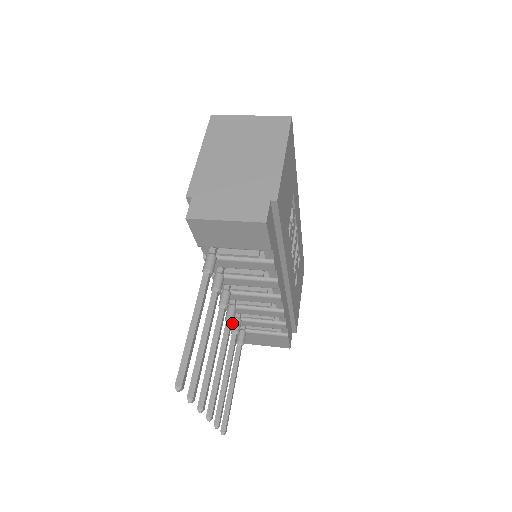
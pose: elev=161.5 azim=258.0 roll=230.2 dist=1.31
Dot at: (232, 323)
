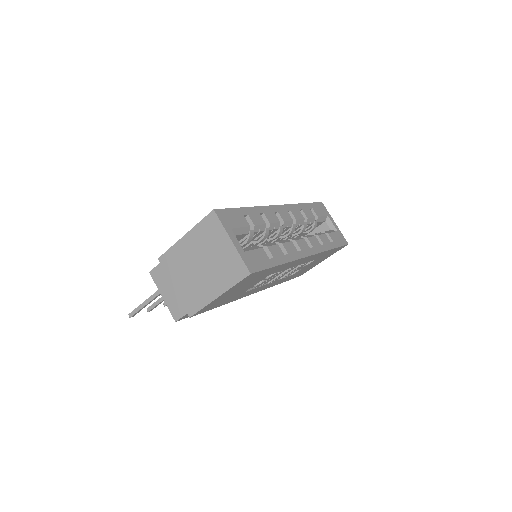
Dot at: occluded
